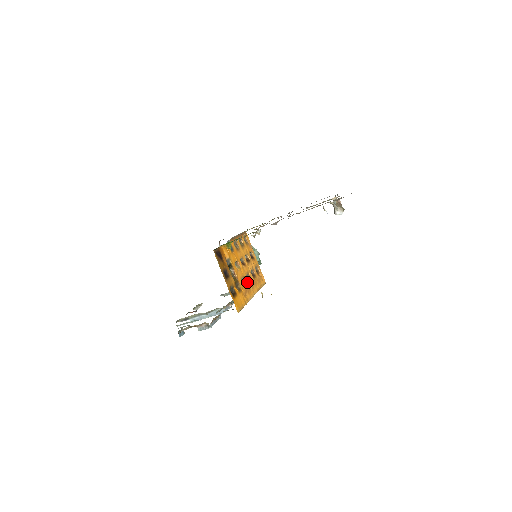
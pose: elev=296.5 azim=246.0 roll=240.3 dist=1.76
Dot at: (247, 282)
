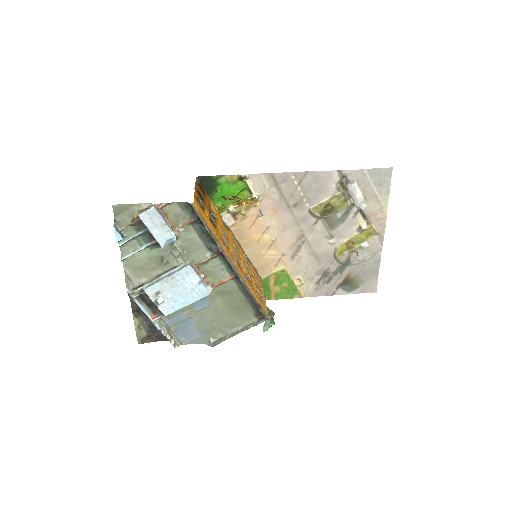
Dot at: (231, 254)
